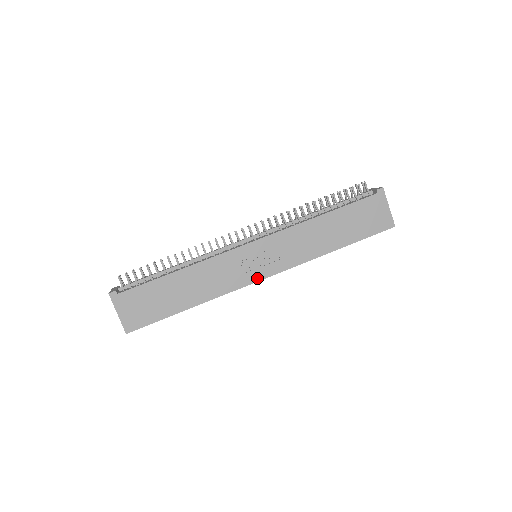
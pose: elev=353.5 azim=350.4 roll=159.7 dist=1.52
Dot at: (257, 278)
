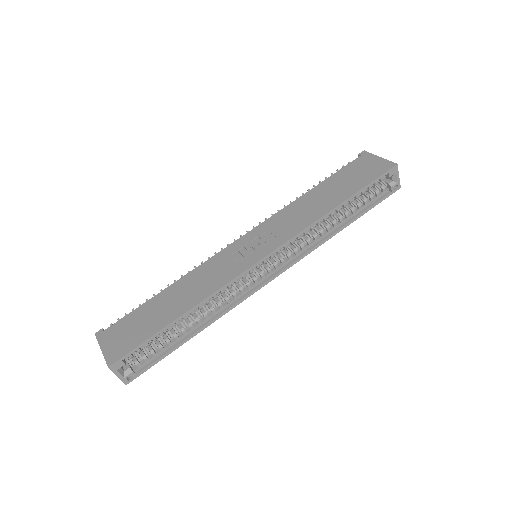
Dot at: (254, 261)
